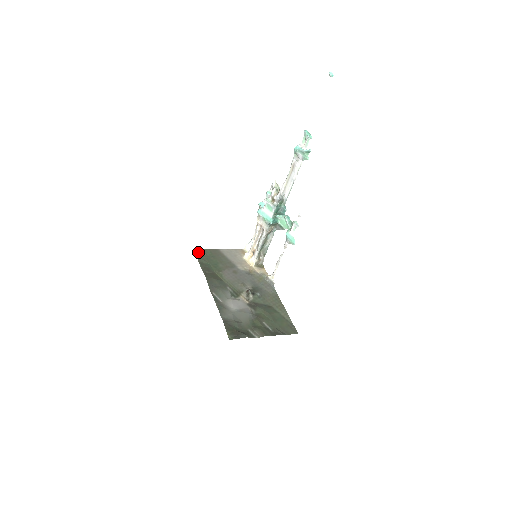
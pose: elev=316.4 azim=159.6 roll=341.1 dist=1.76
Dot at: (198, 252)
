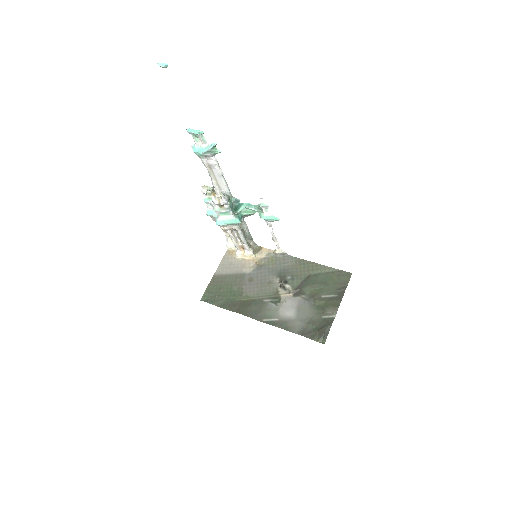
Dot at: (207, 299)
